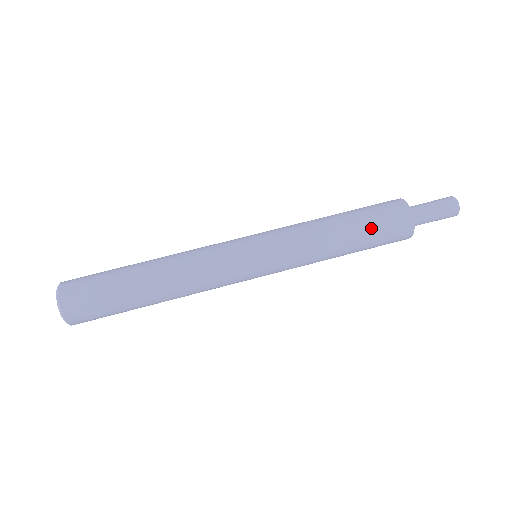
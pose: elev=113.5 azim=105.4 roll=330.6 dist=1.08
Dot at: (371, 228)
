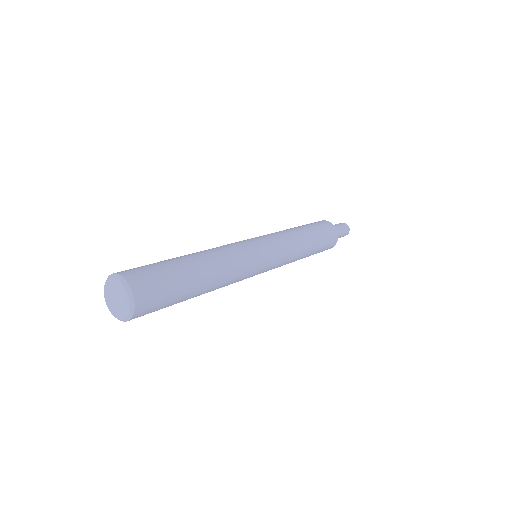
Dot at: occluded
